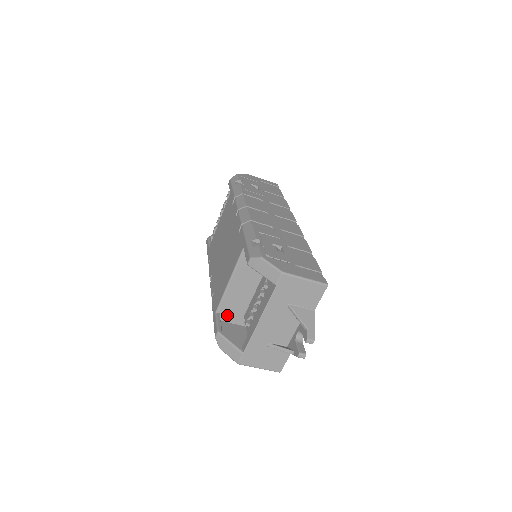
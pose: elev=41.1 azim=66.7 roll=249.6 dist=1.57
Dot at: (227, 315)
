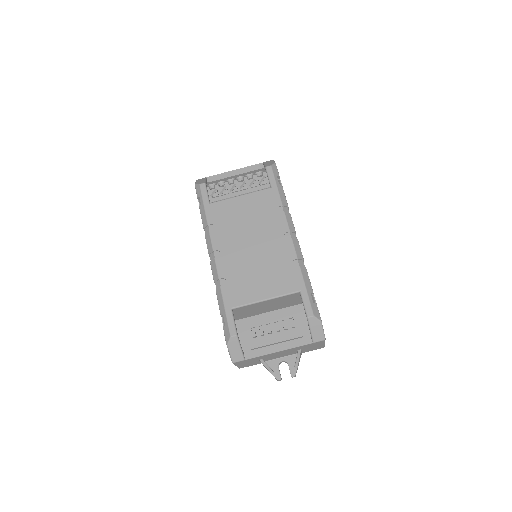
Dot at: (234, 312)
